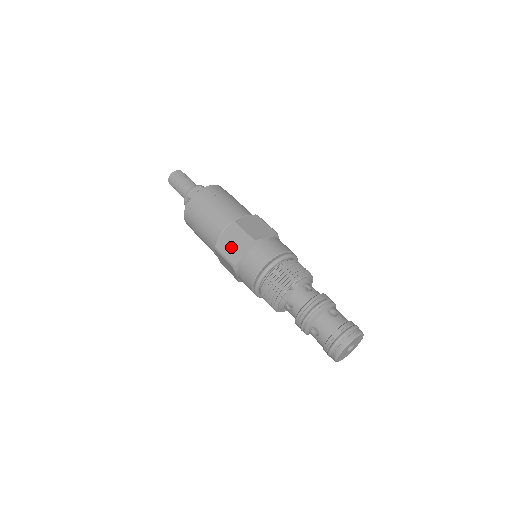
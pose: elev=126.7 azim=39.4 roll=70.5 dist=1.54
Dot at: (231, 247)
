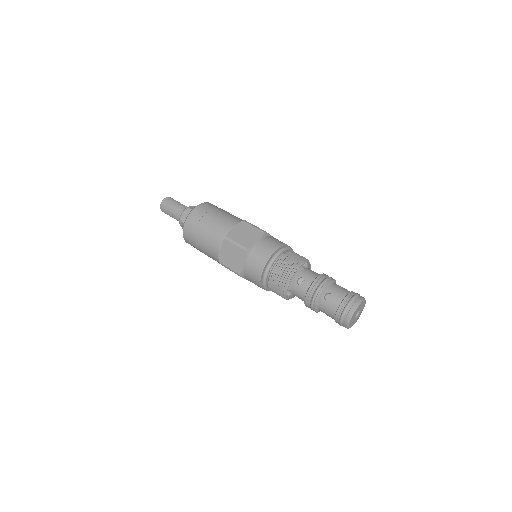
Dot at: (243, 236)
